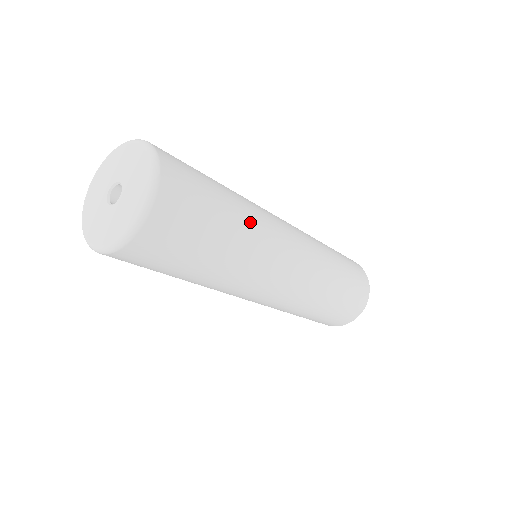
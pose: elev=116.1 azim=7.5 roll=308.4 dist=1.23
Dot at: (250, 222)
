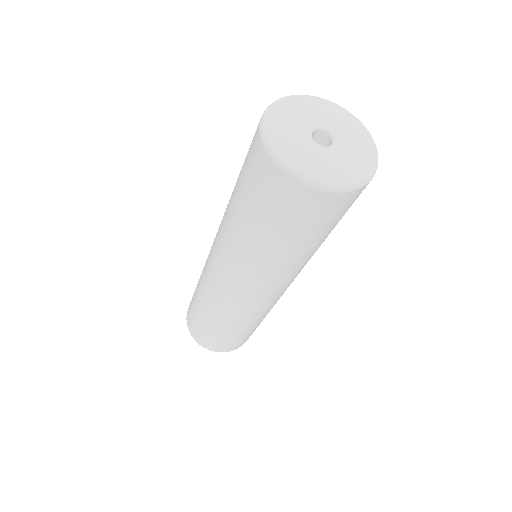
Dot at: occluded
